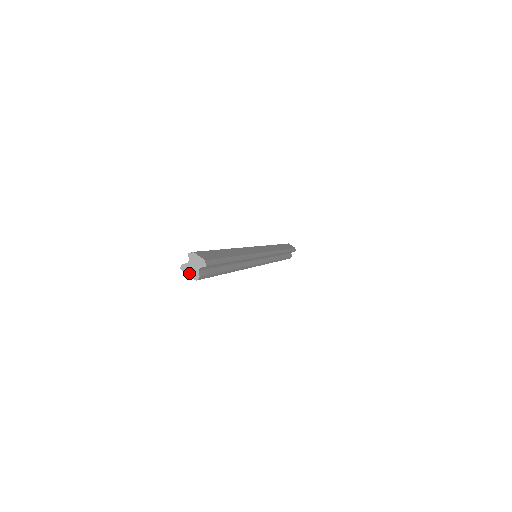
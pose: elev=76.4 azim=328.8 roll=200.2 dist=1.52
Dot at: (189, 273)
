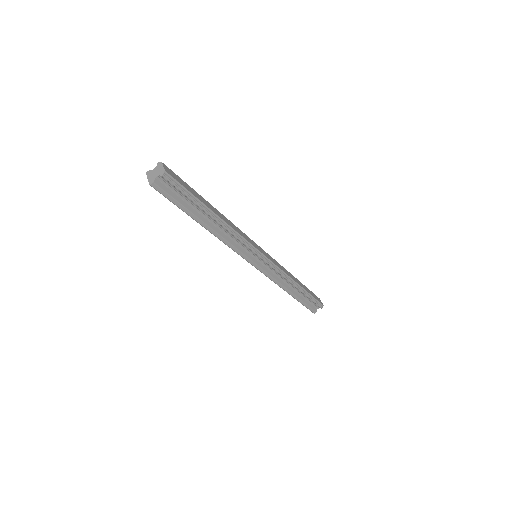
Dot at: (149, 178)
